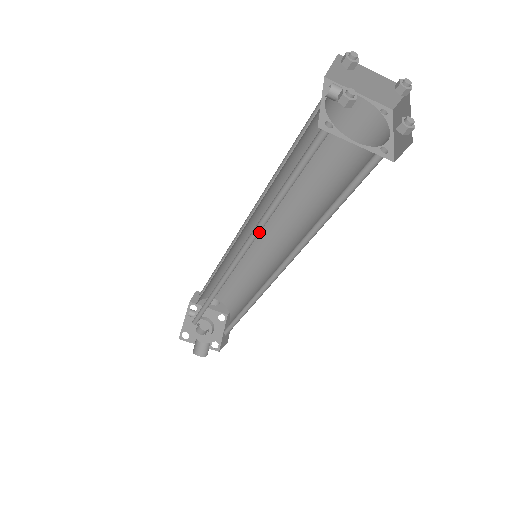
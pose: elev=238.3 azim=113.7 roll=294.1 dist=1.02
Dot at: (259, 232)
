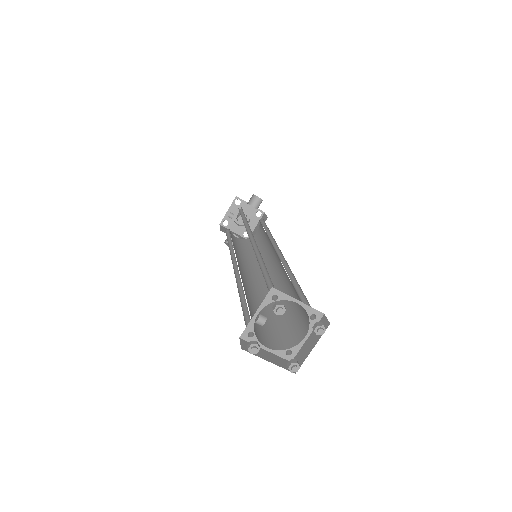
Dot at: occluded
